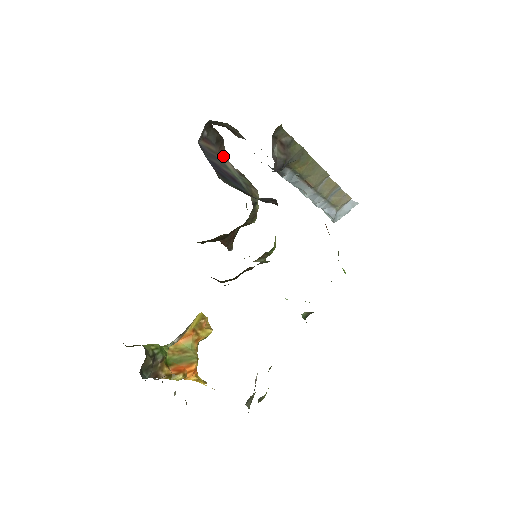
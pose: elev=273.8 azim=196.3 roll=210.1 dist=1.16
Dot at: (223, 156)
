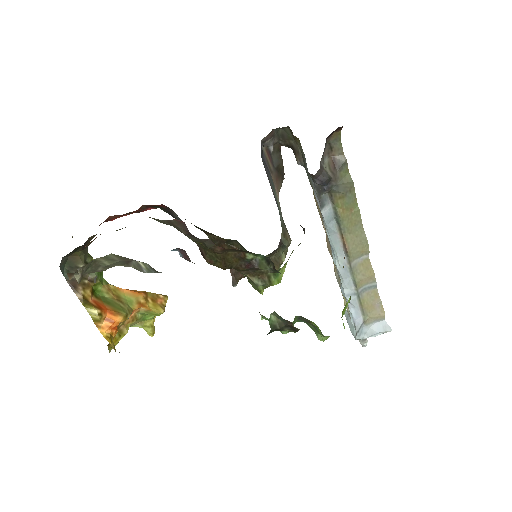
Dot at: (276, 185)
